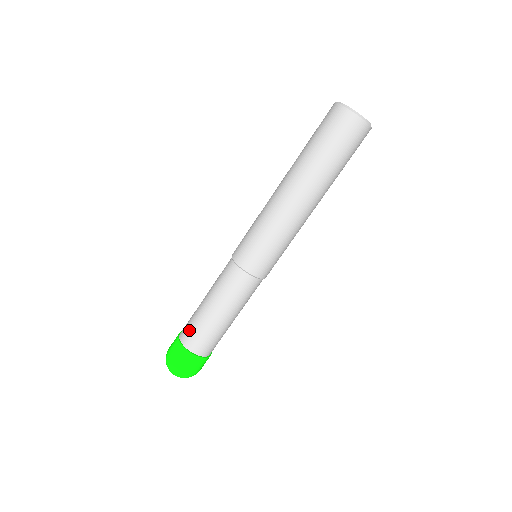
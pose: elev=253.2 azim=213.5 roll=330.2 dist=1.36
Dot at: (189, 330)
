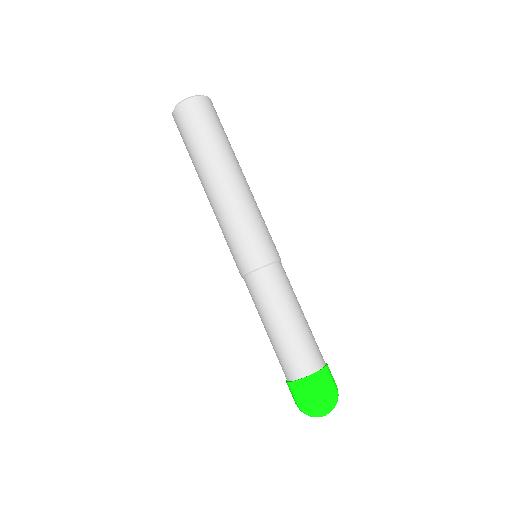
Dot at: (280, 364)
